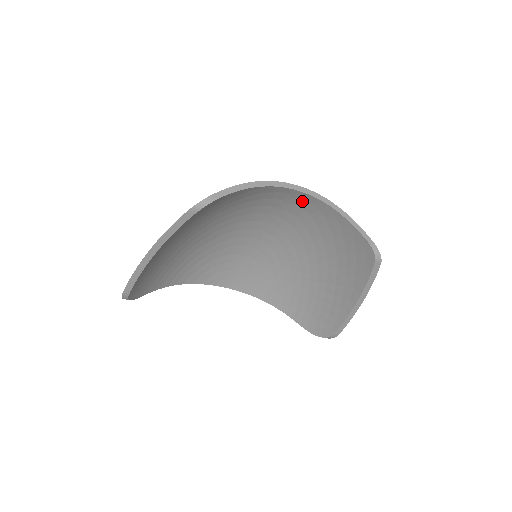
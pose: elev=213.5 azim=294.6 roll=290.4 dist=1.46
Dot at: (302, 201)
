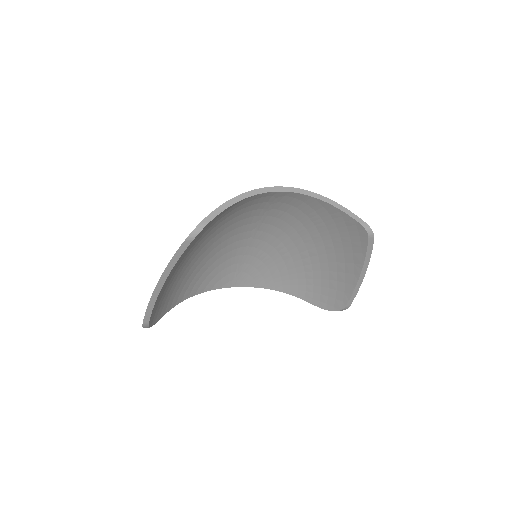
Dot at: (287, 198)
